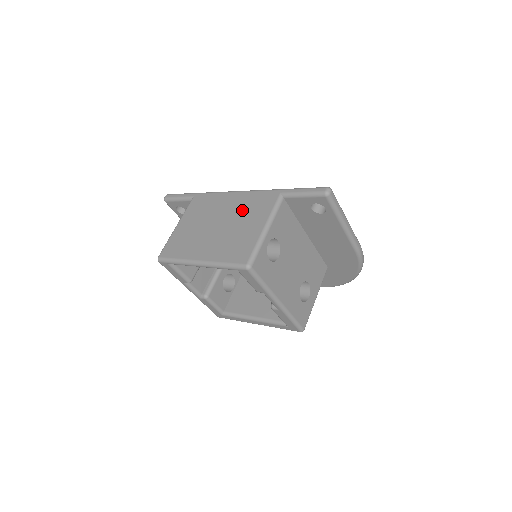
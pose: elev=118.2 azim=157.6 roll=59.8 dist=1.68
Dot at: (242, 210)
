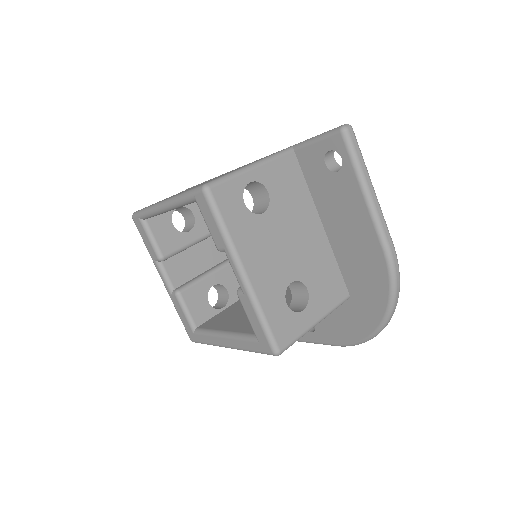
Dot at: occluded
